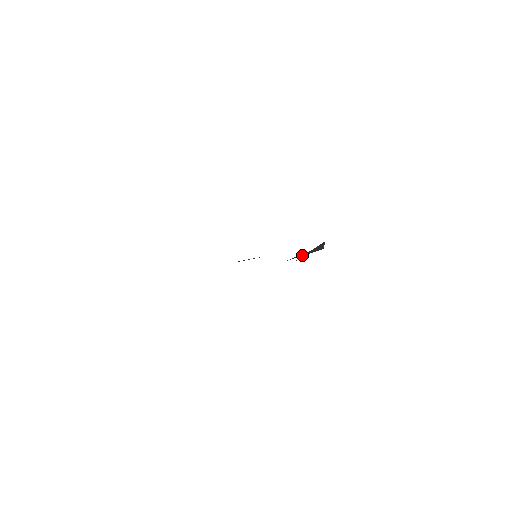
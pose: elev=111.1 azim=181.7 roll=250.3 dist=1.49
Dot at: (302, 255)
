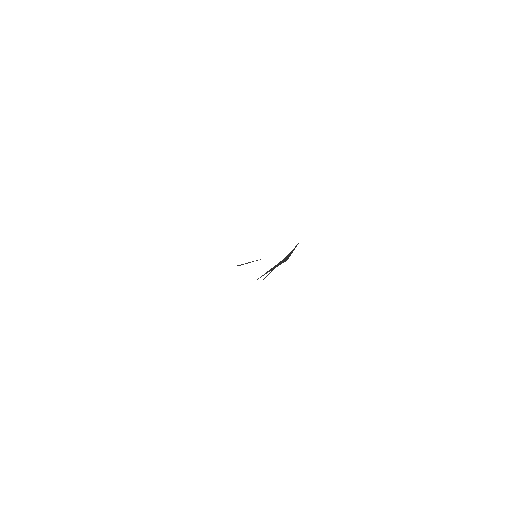
Dot at: (271, 269)
